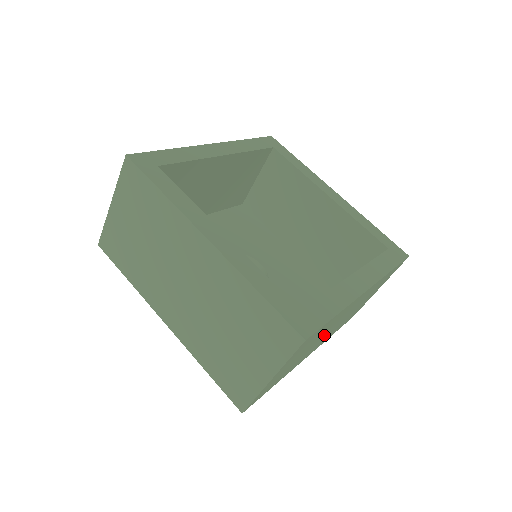
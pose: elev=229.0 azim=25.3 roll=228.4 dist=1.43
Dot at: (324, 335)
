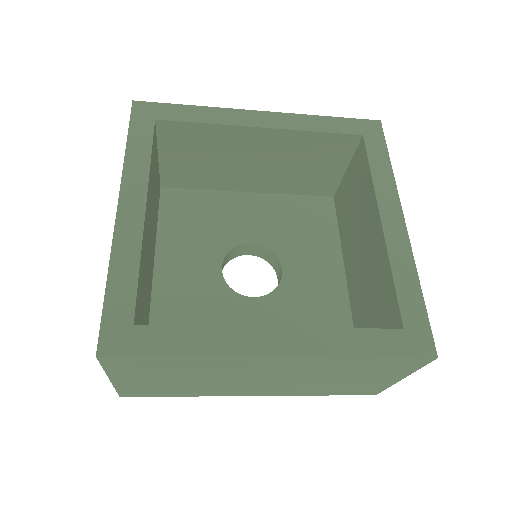
Dot at: occluded
